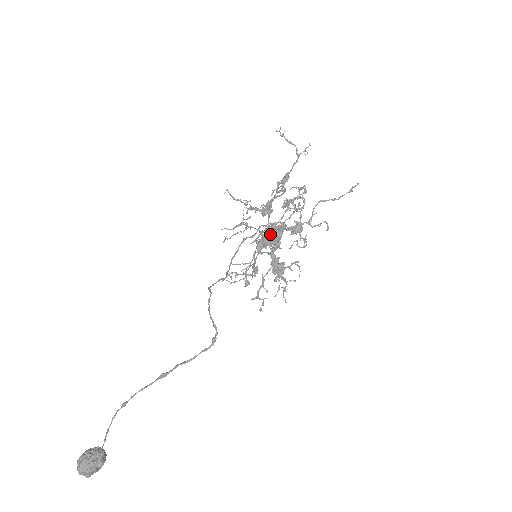
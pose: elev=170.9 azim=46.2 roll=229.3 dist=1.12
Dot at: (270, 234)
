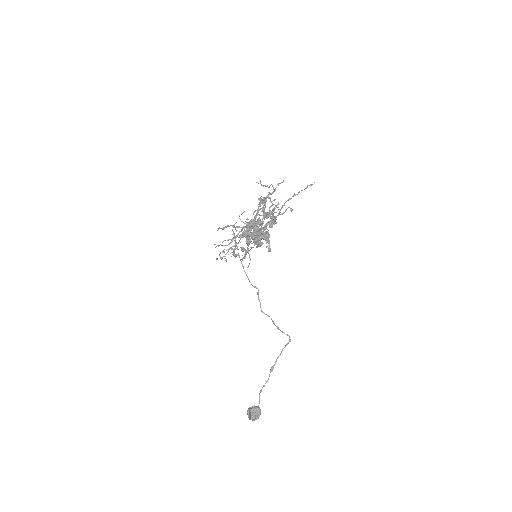
Dot at: (251, 230)
